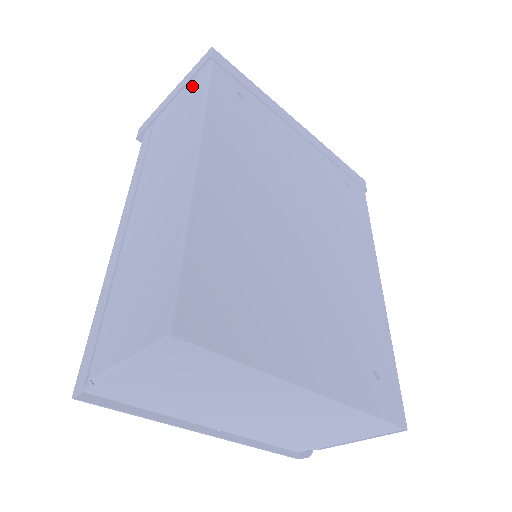
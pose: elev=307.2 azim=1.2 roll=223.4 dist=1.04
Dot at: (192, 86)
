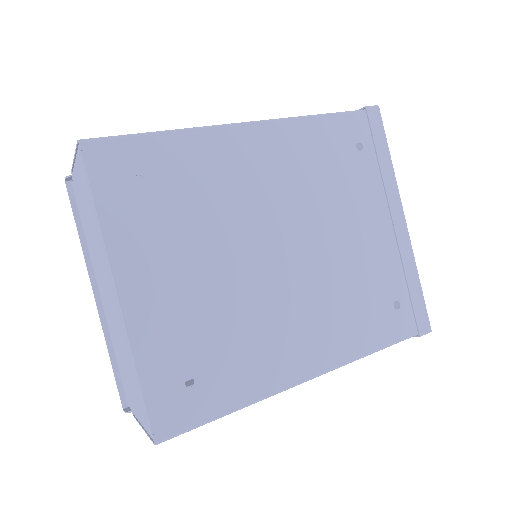
Dot at: occluded
